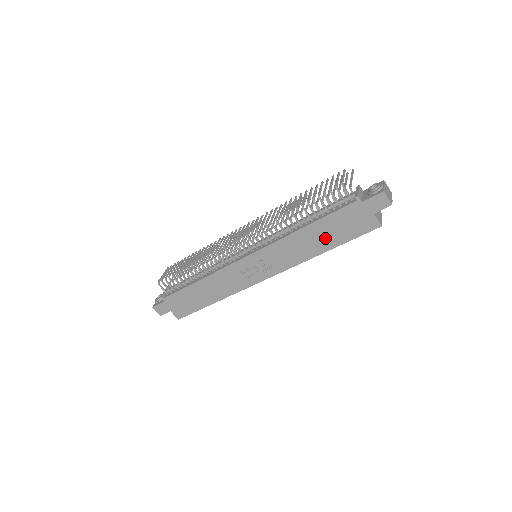
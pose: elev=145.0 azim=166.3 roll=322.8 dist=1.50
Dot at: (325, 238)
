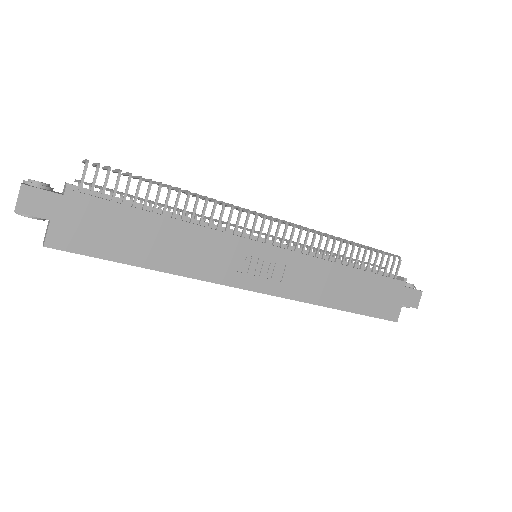
Dot at: (354, 294)
